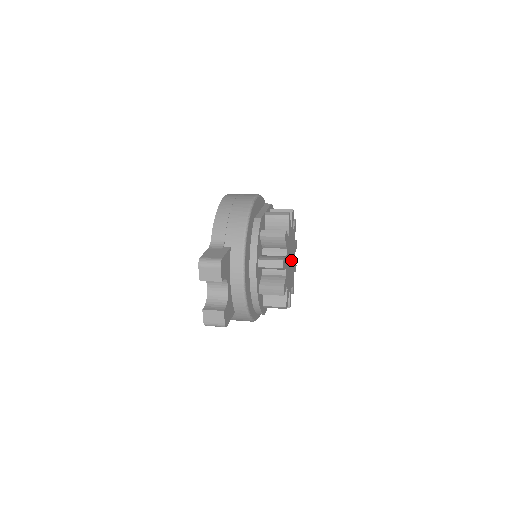
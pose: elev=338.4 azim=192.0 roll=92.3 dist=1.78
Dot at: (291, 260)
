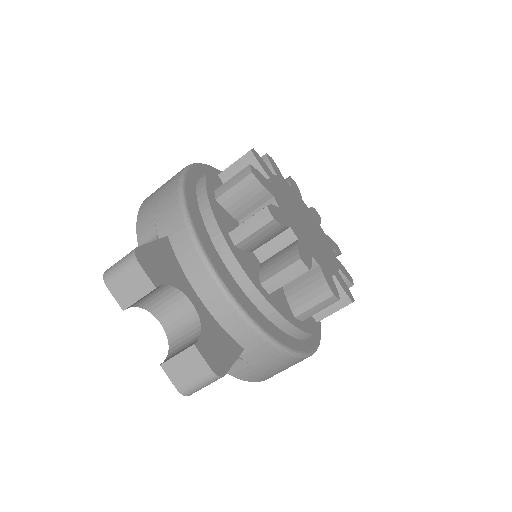
Dot at: (308, 227)
